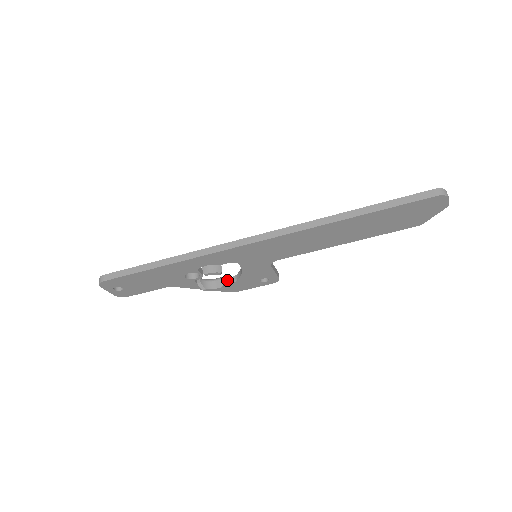
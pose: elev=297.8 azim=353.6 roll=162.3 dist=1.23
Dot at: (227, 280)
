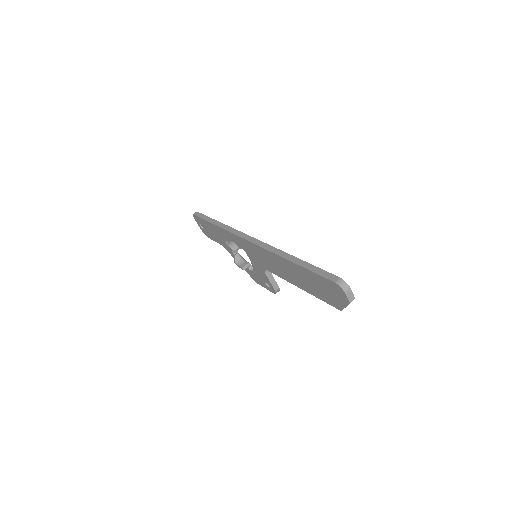
Dot at: (250, 267)
